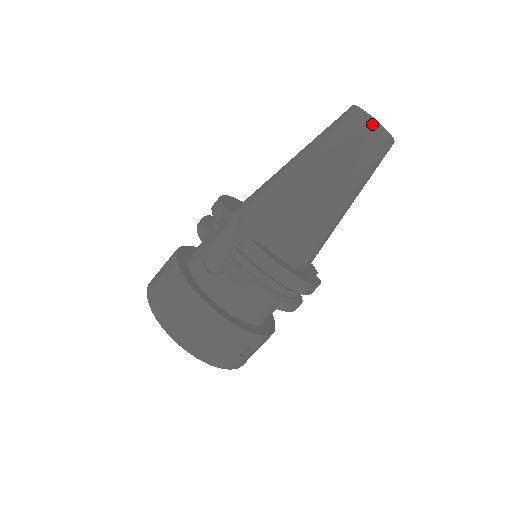
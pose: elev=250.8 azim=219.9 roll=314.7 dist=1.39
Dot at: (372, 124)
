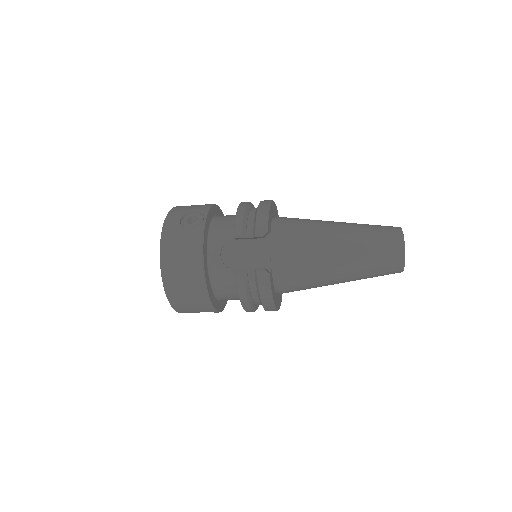
Dot at: (401, 261)
